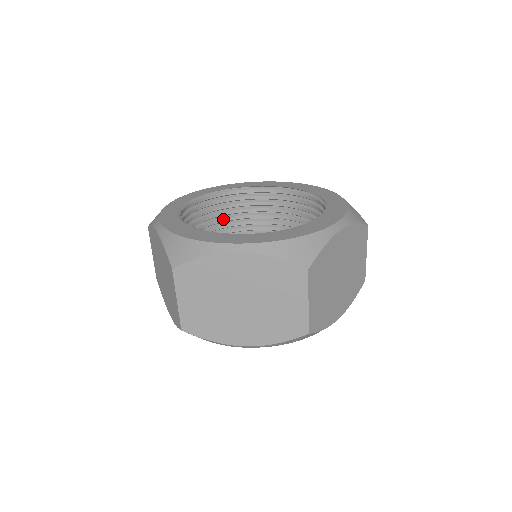
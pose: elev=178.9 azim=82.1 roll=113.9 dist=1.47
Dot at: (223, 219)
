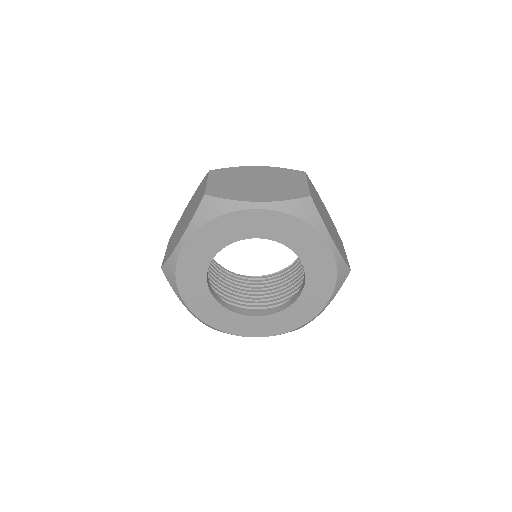
Dot at: (222, 281)
